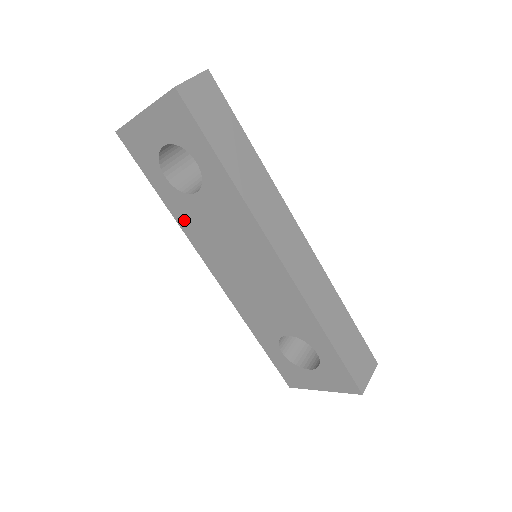
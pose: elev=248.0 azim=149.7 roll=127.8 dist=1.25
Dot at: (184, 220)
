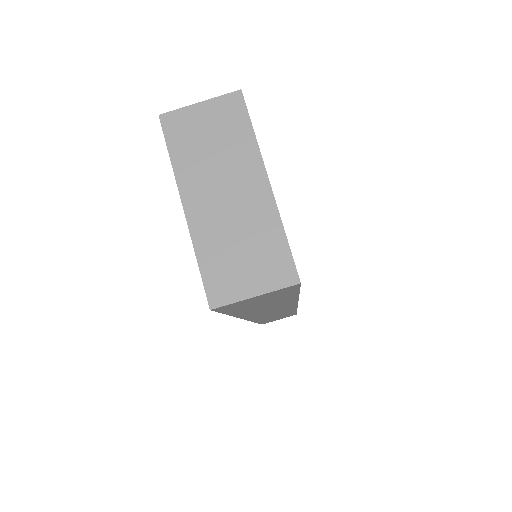
Dot at: occluded
